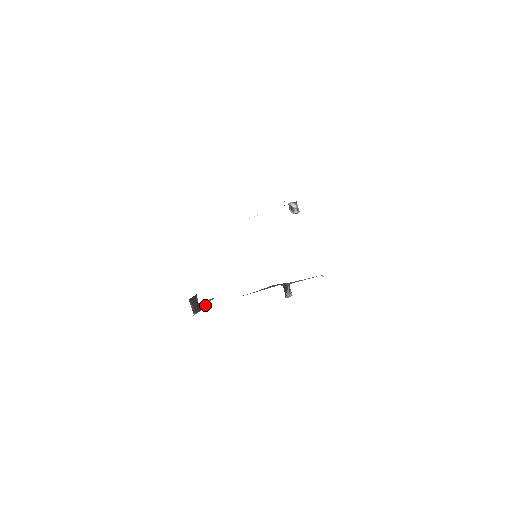
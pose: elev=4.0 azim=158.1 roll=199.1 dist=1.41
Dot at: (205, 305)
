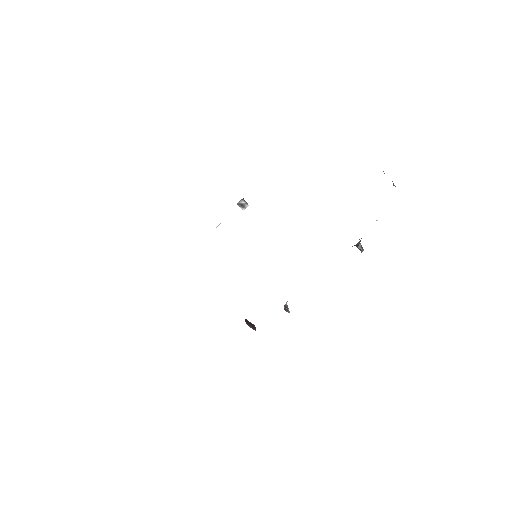
Dot at: (286, 308)
